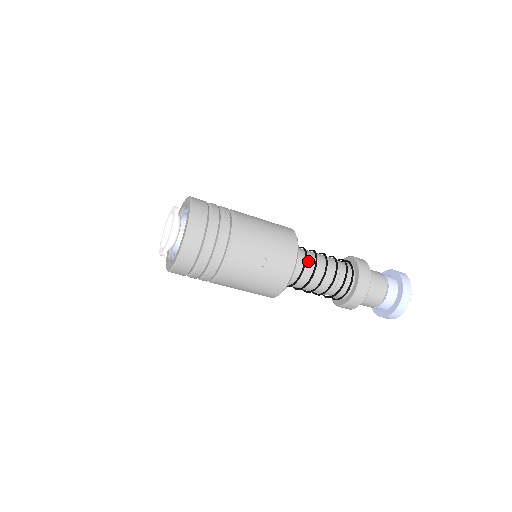
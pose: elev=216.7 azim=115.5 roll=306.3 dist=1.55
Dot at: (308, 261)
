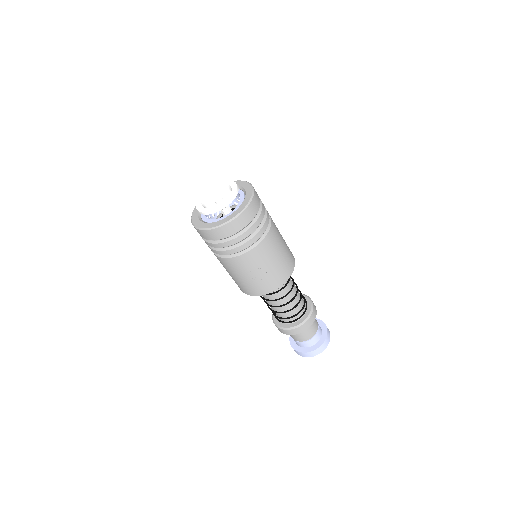
Dot at: (283, 290)
